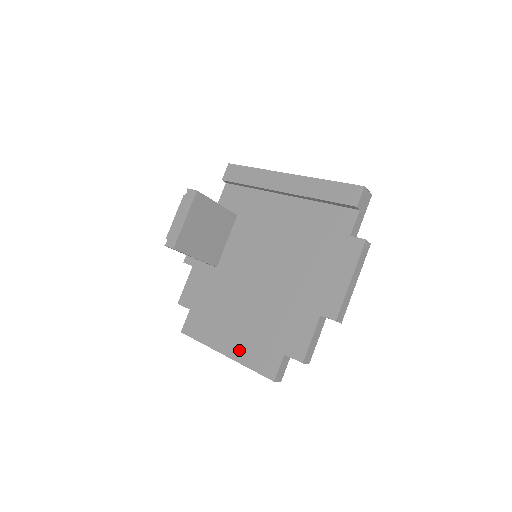
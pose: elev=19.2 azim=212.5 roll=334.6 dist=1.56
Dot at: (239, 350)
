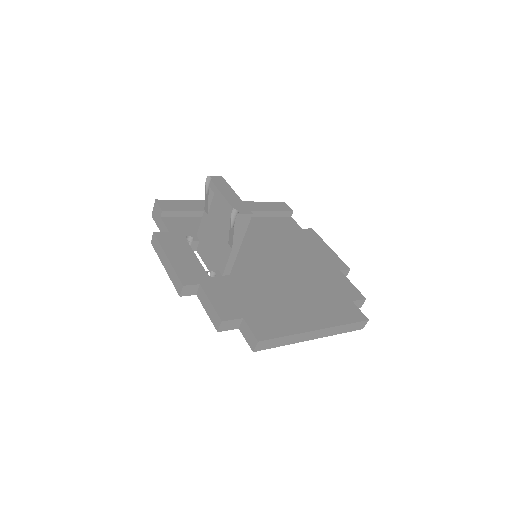
Dot at: (325, 318)
